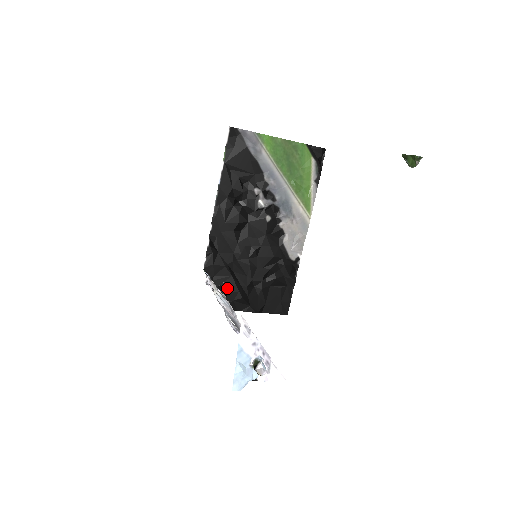
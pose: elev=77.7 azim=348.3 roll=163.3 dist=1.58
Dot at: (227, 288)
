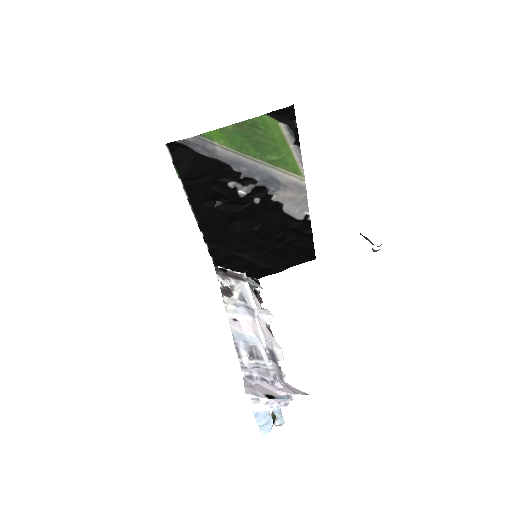
Dot at: (245, 267)
